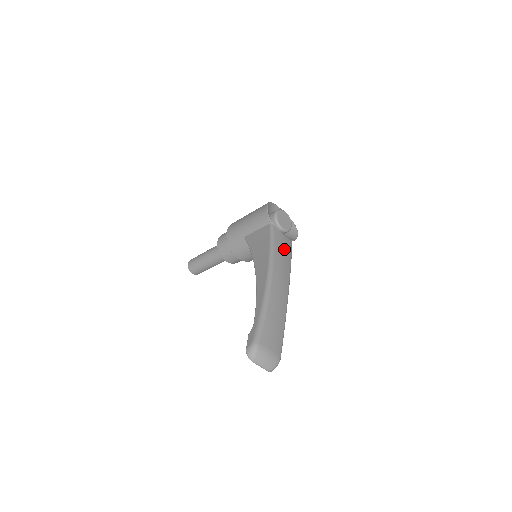
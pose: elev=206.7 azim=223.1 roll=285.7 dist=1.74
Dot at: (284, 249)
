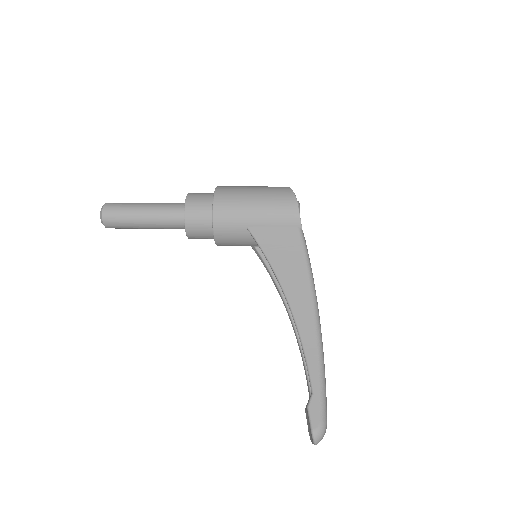
Dot at: occluded
